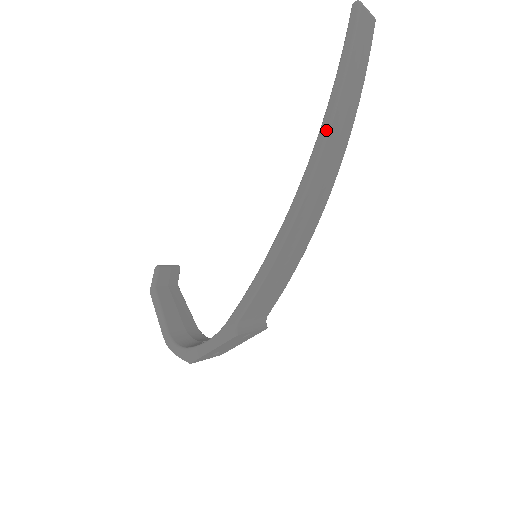
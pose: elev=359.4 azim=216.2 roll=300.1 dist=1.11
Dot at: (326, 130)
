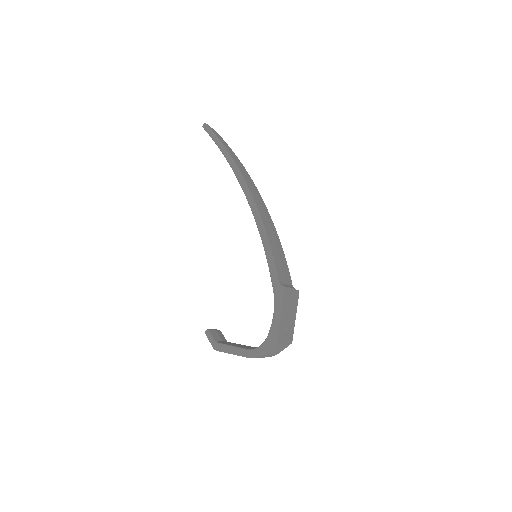
Dot at: (235, 166)
